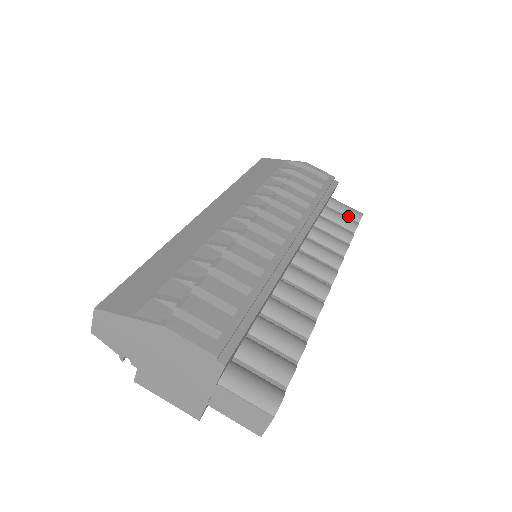
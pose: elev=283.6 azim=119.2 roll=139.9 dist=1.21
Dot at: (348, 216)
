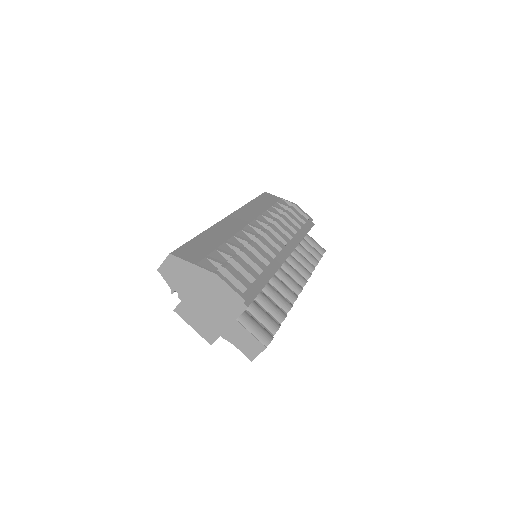
Dot at: (316, 249)
